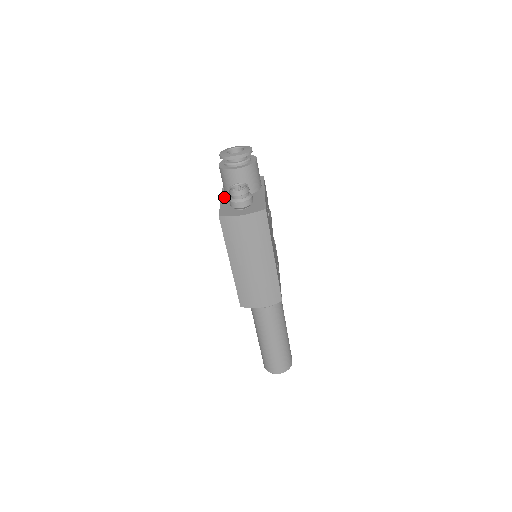
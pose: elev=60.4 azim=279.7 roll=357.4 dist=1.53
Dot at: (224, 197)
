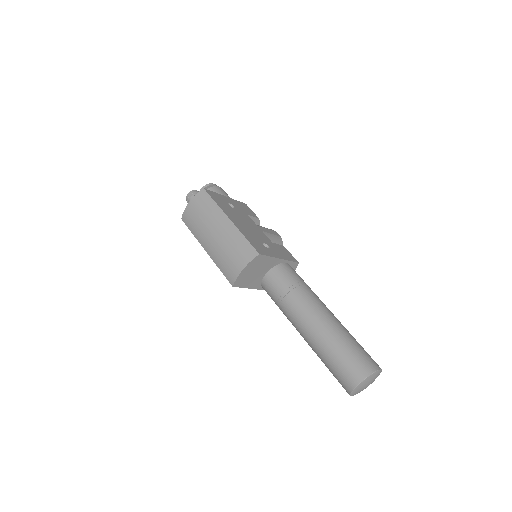
Dot at: occluded
